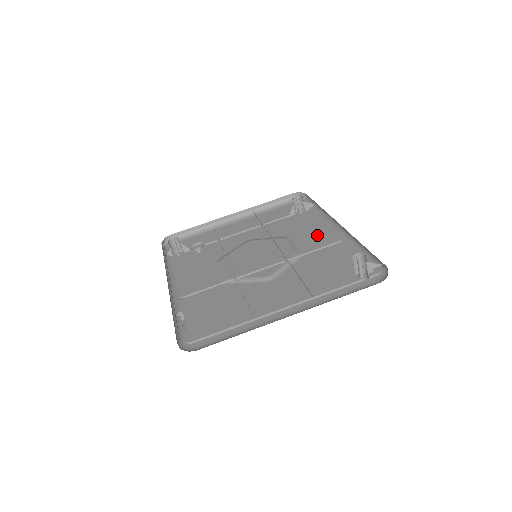
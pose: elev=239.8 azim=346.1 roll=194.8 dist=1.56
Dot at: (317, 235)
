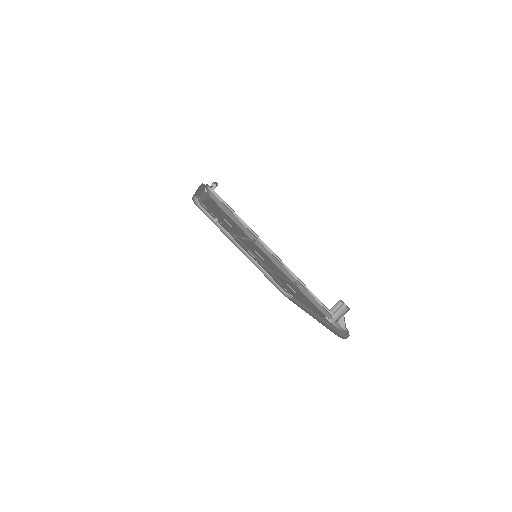
Dot at: occluded
